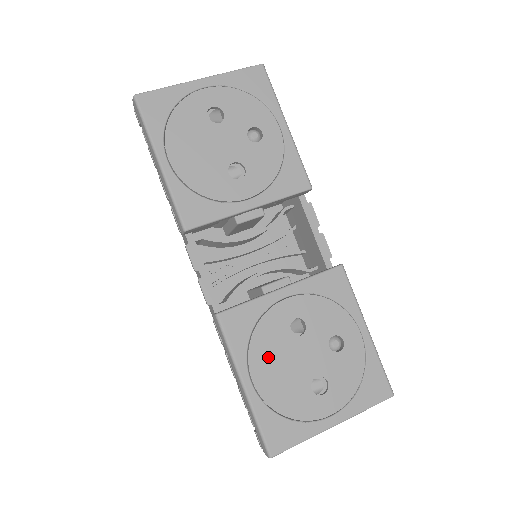
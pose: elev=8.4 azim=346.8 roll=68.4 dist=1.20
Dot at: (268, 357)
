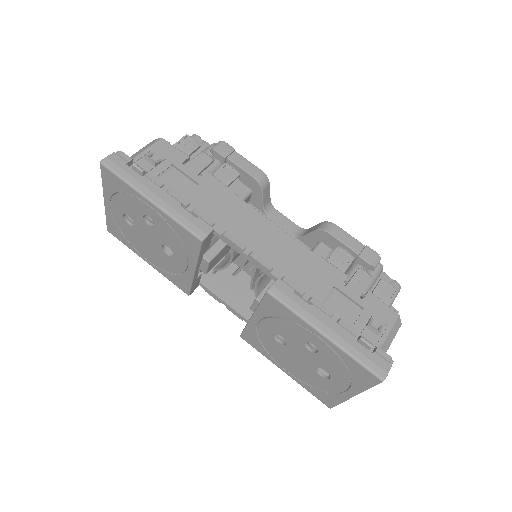
Dot at: (281, 357)
